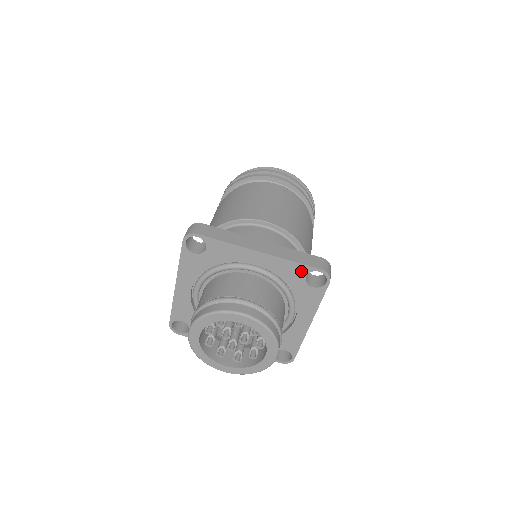
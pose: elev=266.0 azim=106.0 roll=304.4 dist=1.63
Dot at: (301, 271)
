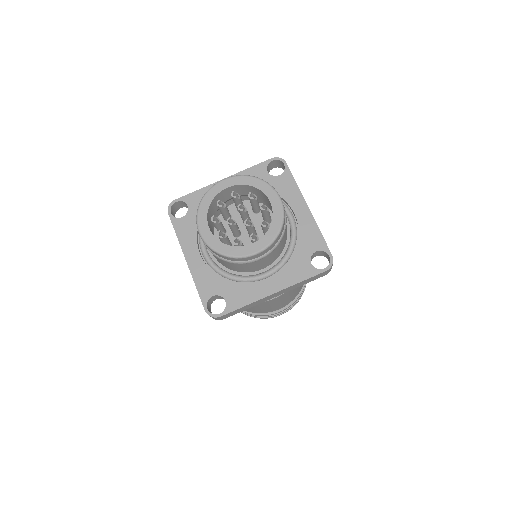
Dot at: (318, 244)
